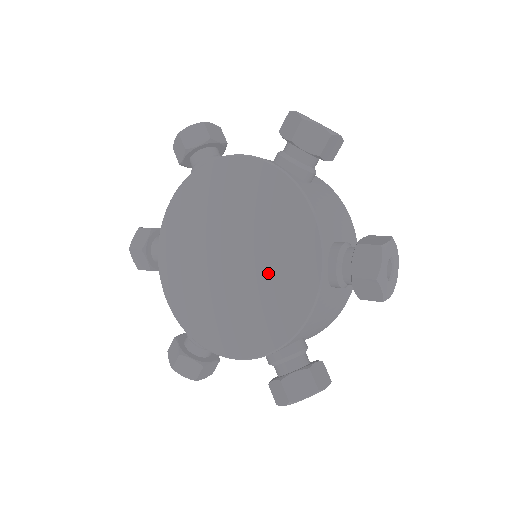
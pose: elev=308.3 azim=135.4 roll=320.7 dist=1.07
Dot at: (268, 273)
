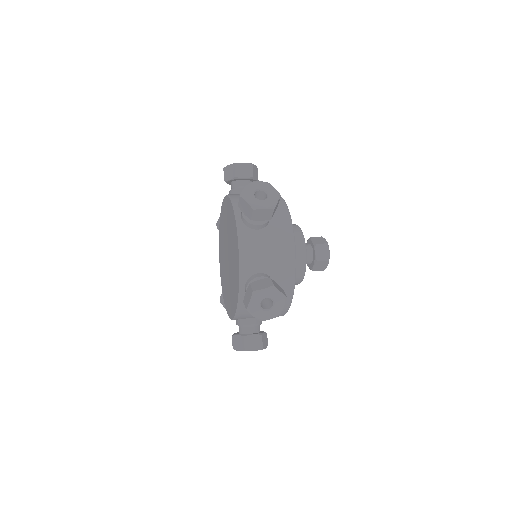
Dot at: (232, 276)
